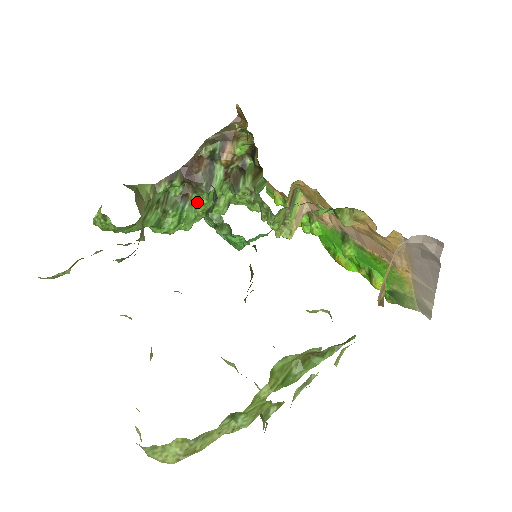
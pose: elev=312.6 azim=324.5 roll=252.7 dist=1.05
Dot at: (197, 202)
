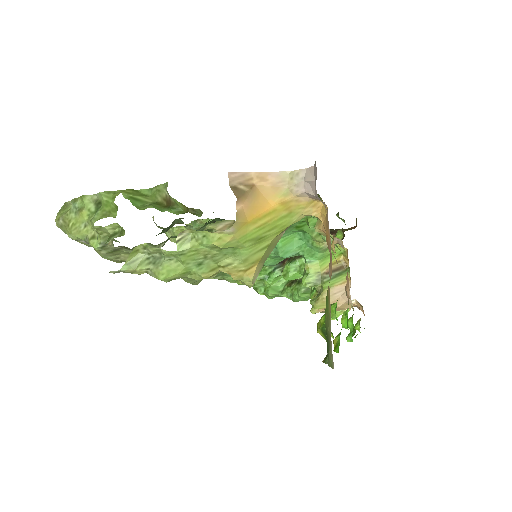
Dot at: occluded
